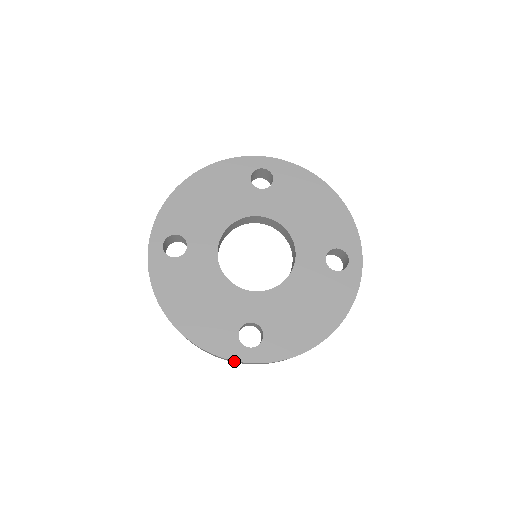
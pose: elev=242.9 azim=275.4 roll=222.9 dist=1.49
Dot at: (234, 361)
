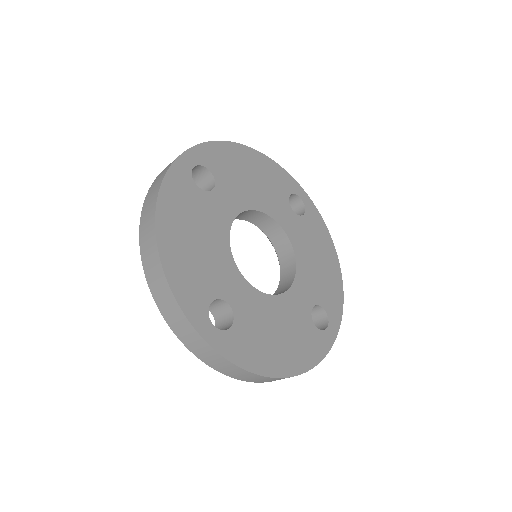
Dot at: (186, 327)
